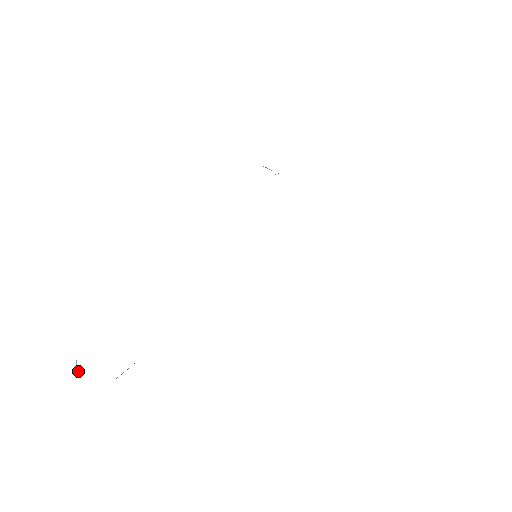
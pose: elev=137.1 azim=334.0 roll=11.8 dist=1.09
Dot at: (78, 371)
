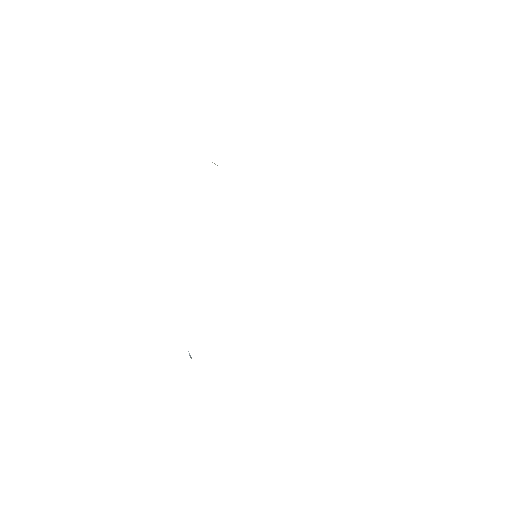
Dot at: (191, 358)
